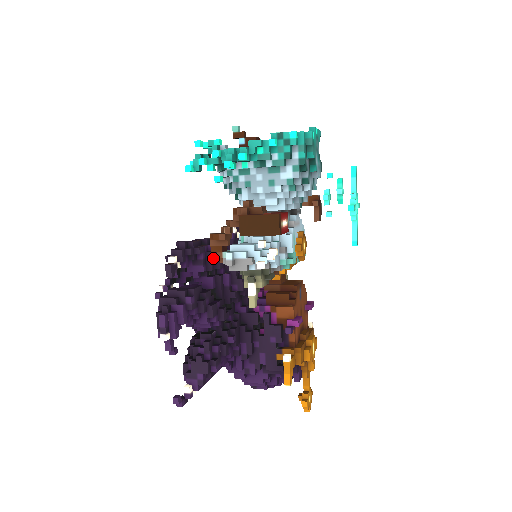
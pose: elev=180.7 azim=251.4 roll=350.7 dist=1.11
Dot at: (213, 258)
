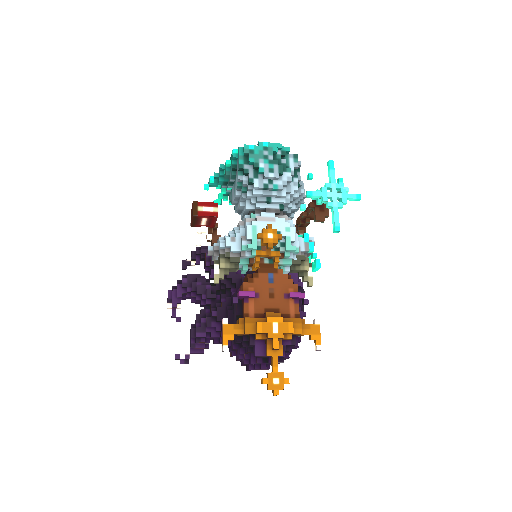
Dot at: occluded
